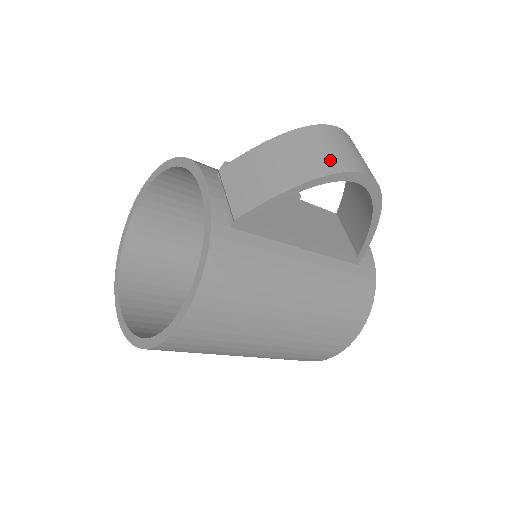
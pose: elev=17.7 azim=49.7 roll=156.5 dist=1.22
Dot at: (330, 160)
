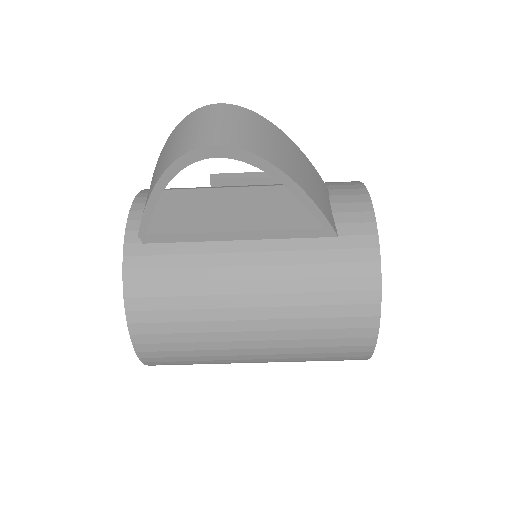
Dot at: (179, 147)
